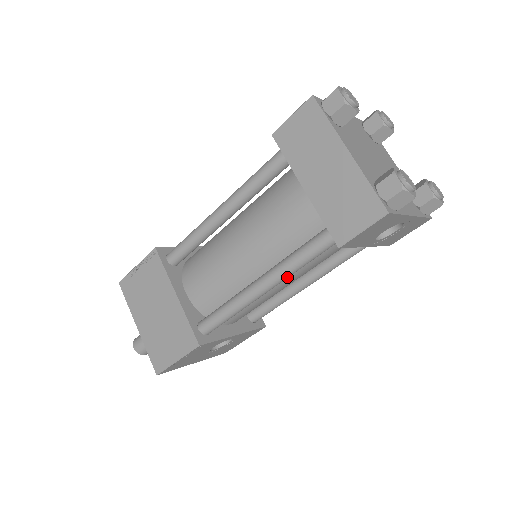
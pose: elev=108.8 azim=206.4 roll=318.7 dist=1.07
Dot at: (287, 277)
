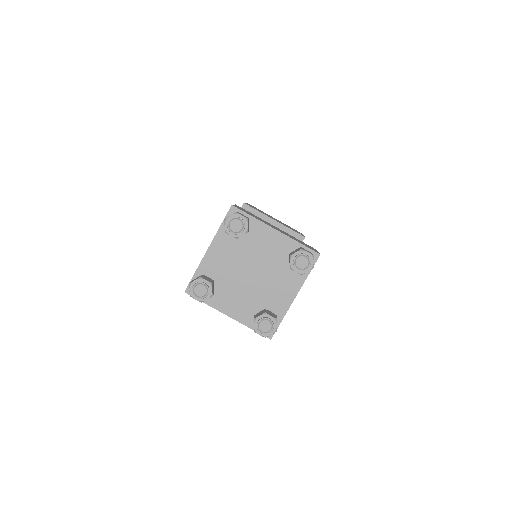
Dot at: occluded
